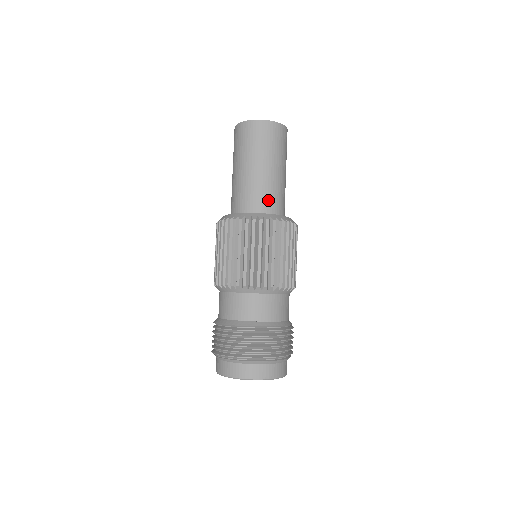
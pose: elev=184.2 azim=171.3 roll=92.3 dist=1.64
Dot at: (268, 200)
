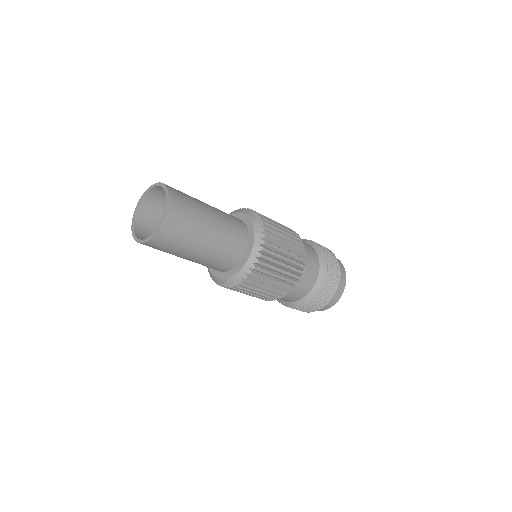
Dot at: (237, 238)
